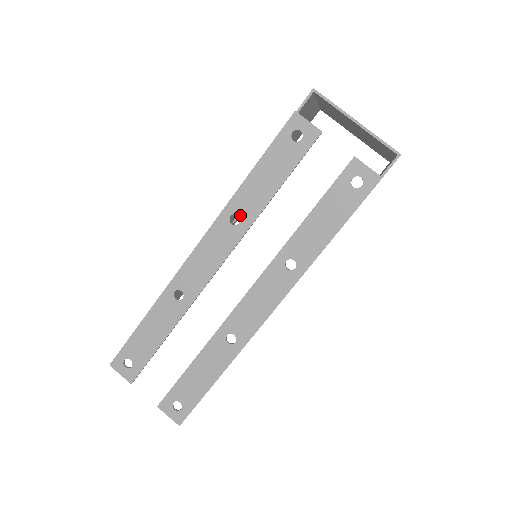
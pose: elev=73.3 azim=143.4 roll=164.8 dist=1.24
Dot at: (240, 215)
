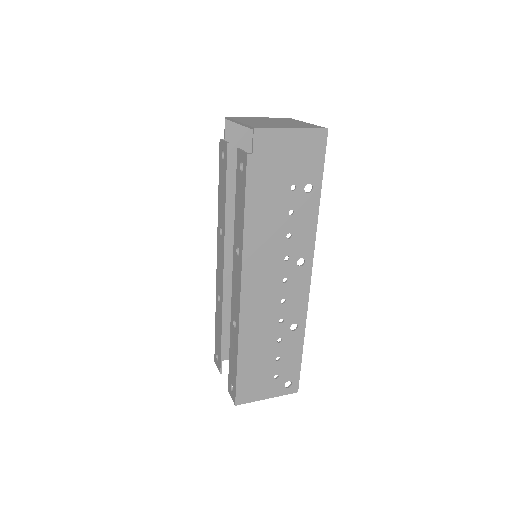
Dot at: (221, 227)
